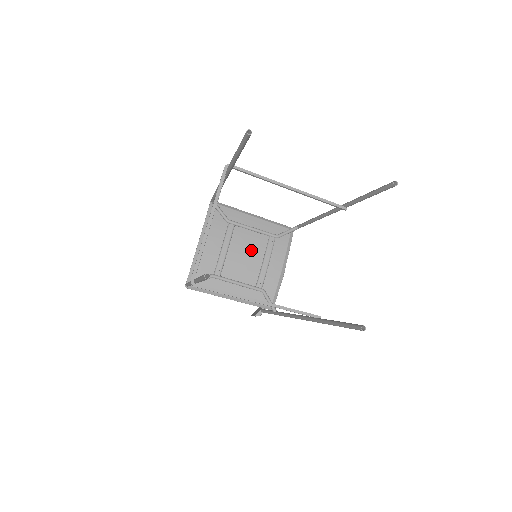
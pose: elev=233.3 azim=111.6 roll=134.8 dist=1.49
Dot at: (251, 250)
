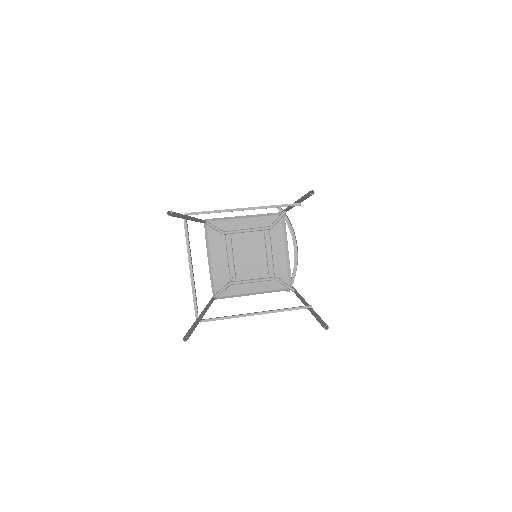
Dot at: (253, 249)
